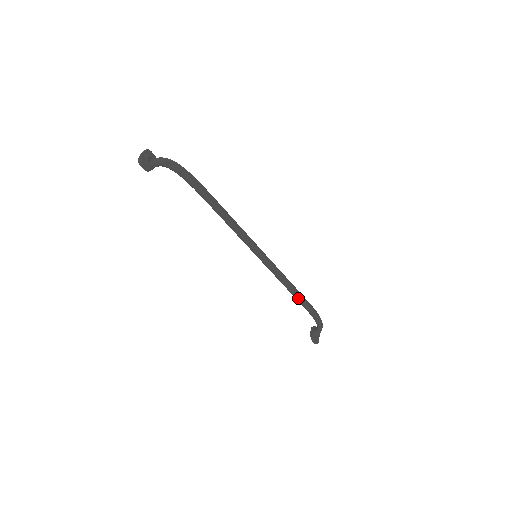
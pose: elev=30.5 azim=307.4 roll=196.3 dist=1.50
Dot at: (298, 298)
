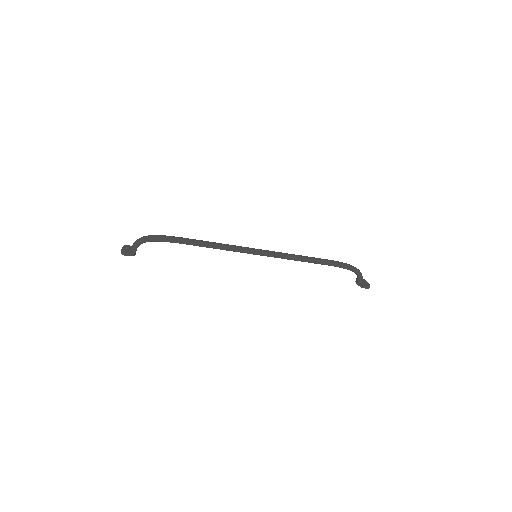
Dot at: (315, 261)
